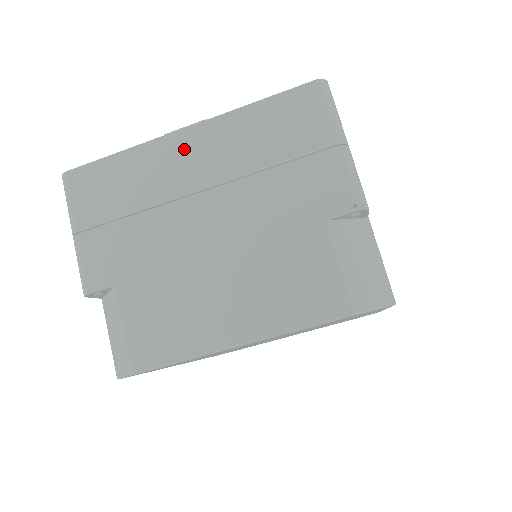
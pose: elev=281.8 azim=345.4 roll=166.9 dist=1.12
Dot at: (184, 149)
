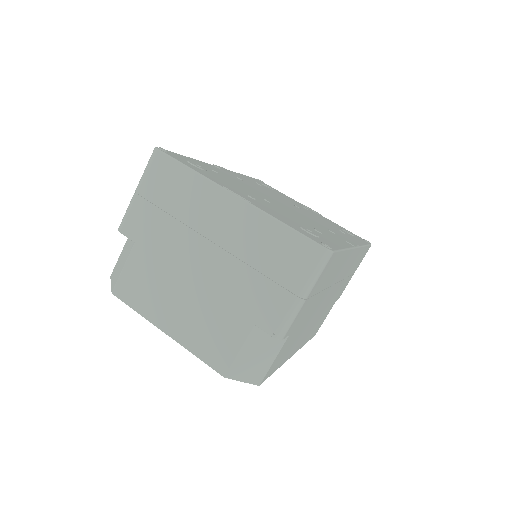
Dot at: (225, 208)
